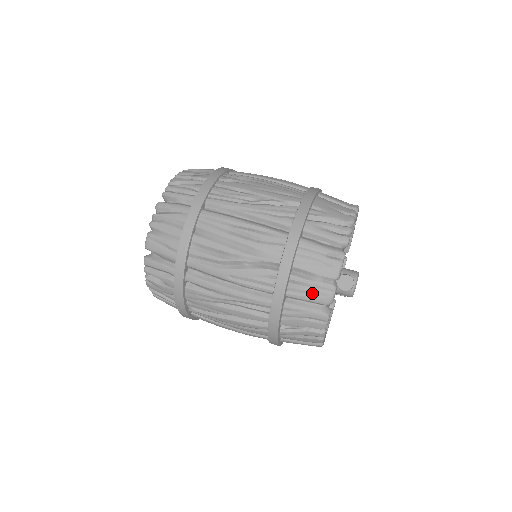
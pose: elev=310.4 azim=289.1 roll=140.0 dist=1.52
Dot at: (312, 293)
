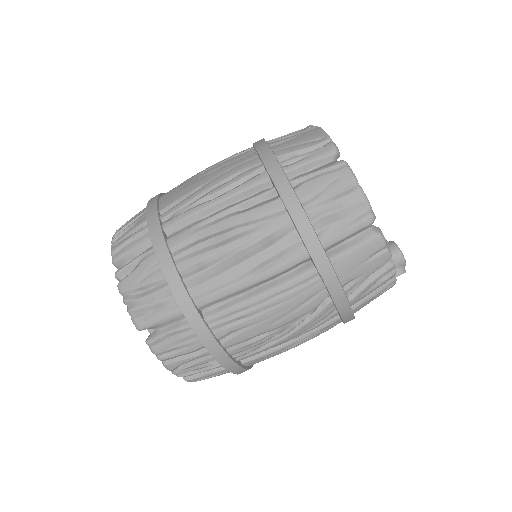
Dot at: occluded
